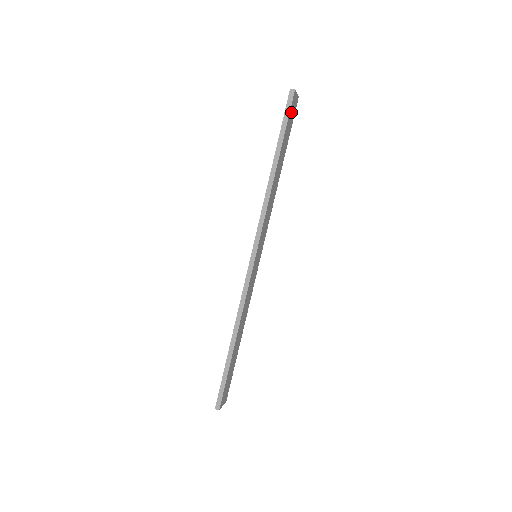
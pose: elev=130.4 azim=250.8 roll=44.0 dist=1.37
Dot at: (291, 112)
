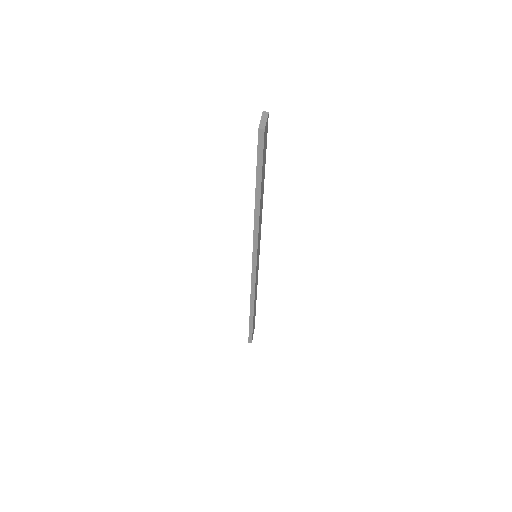
Dot at: (264, 144)
